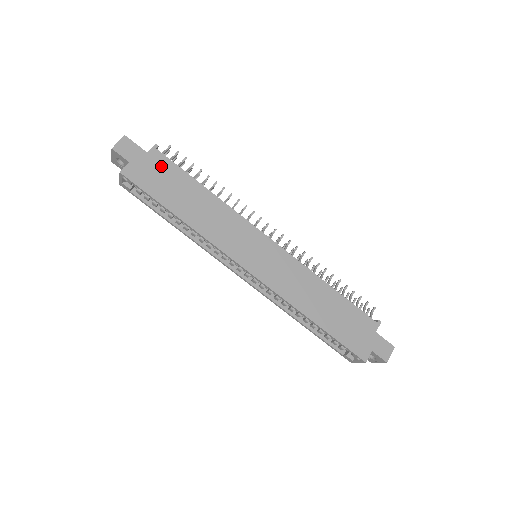
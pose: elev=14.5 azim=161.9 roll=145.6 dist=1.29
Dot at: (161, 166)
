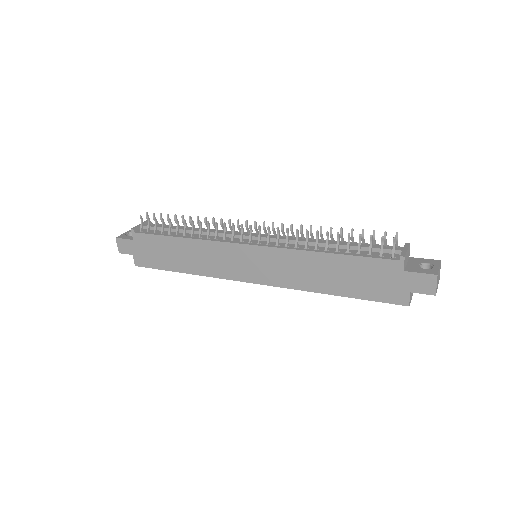
Dot at: (146, 243)
